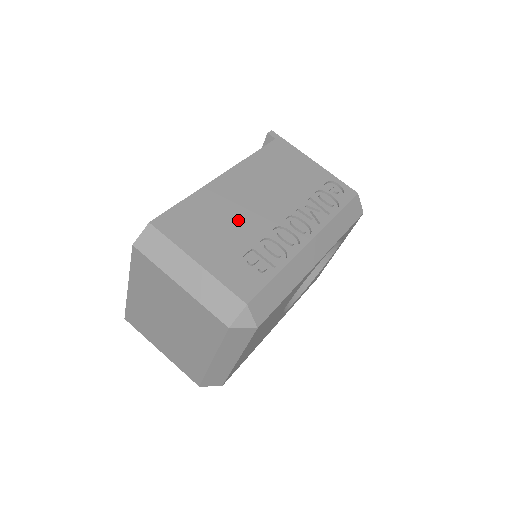
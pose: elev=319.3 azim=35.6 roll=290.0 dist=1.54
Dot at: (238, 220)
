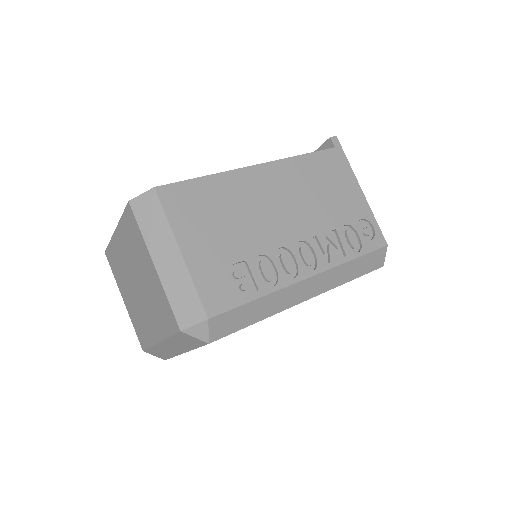
Dot at: (247, 223)
